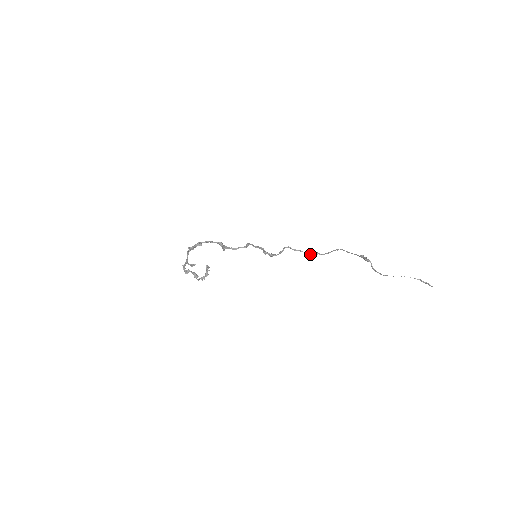
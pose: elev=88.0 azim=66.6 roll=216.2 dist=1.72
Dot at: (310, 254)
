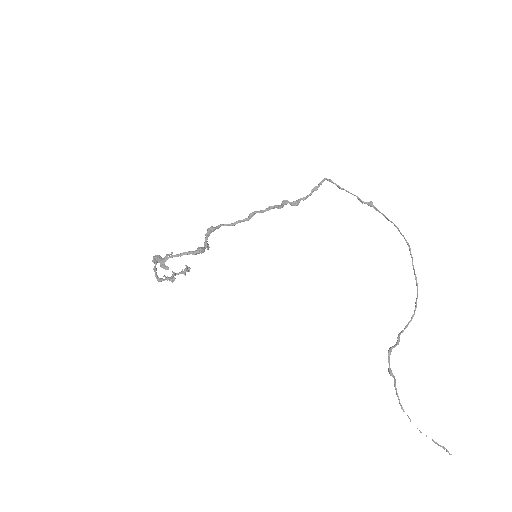
Dot at: (360, 201)
